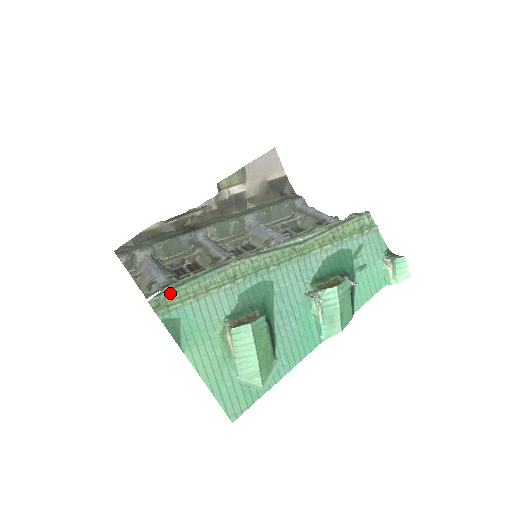
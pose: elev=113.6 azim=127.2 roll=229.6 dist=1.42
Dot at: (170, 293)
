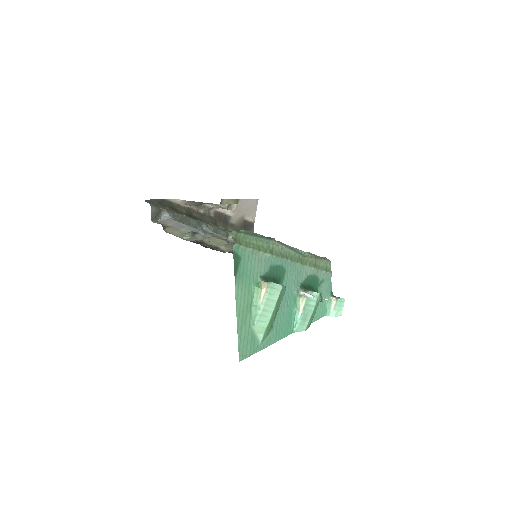
Dot at: (243, 236)
